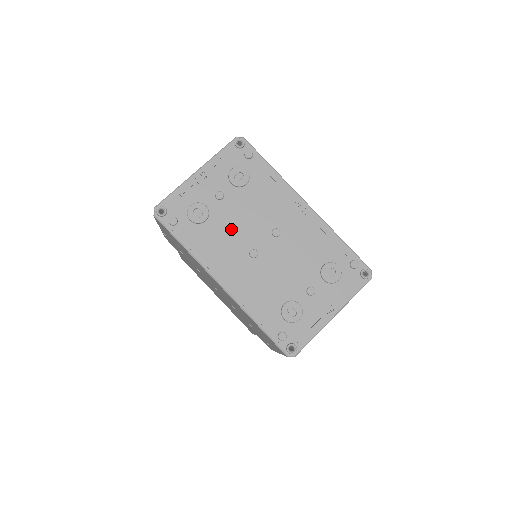
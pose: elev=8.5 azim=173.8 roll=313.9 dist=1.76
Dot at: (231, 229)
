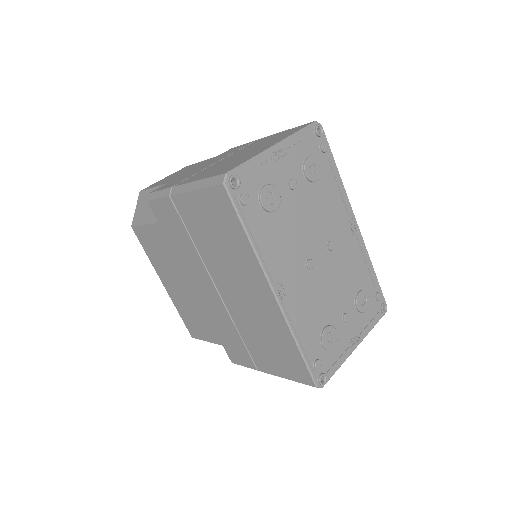
Dot at: (295, 229)
